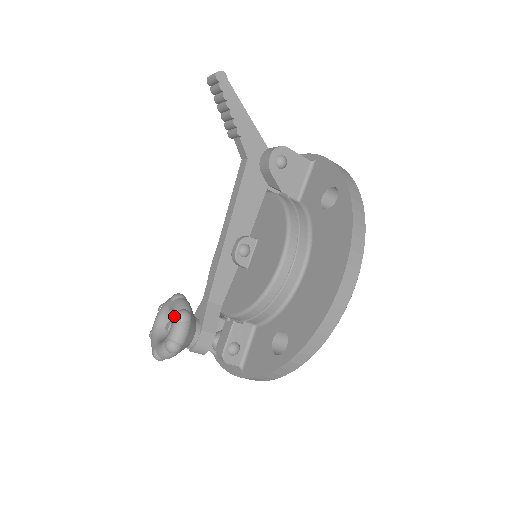
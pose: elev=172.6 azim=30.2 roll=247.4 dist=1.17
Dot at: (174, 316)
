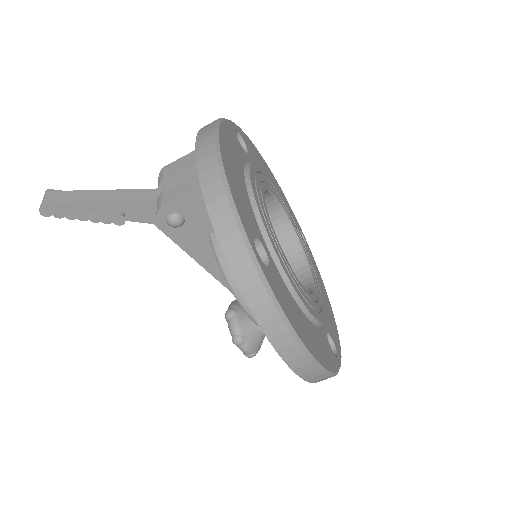
Dot at: (232, 341)
